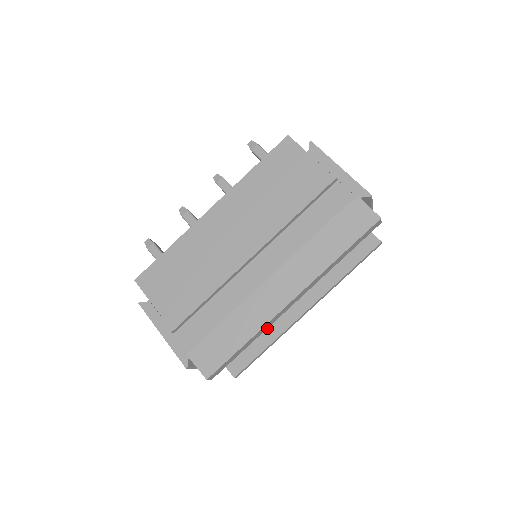
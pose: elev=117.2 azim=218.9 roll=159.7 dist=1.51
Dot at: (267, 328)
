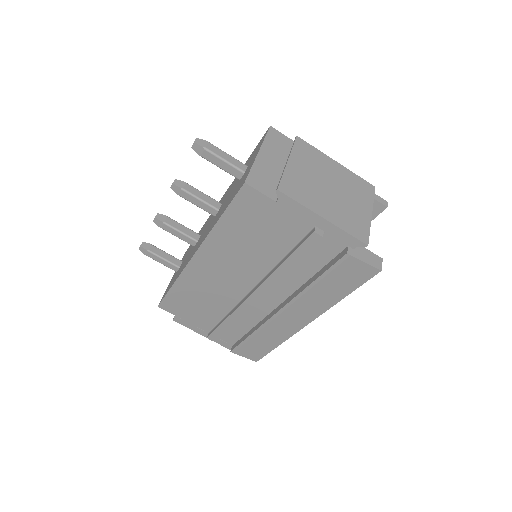
Dot at: occluded
